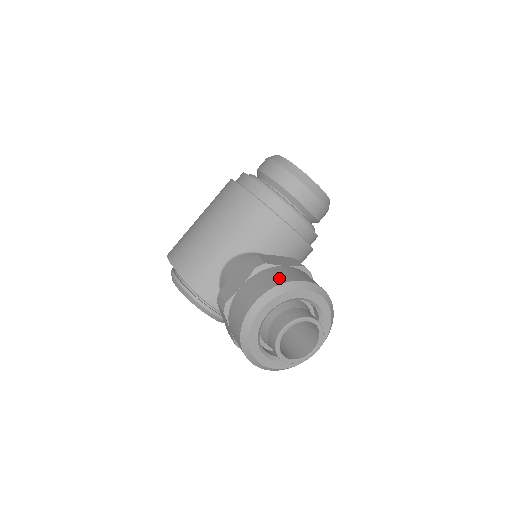
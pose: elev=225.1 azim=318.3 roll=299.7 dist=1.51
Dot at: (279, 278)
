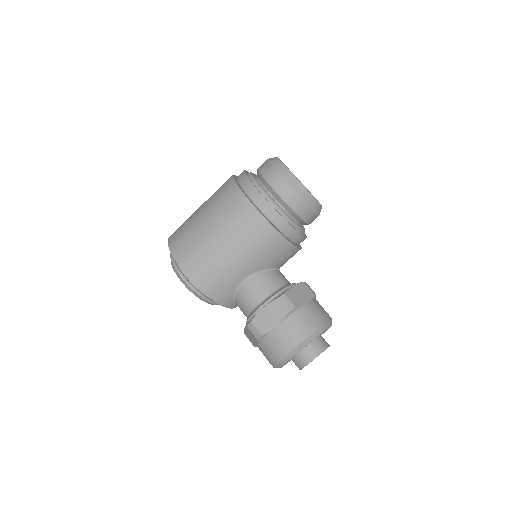
Dot at: (310, 325)
